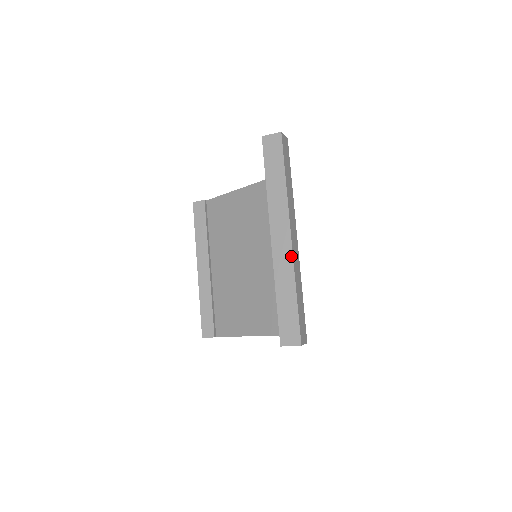
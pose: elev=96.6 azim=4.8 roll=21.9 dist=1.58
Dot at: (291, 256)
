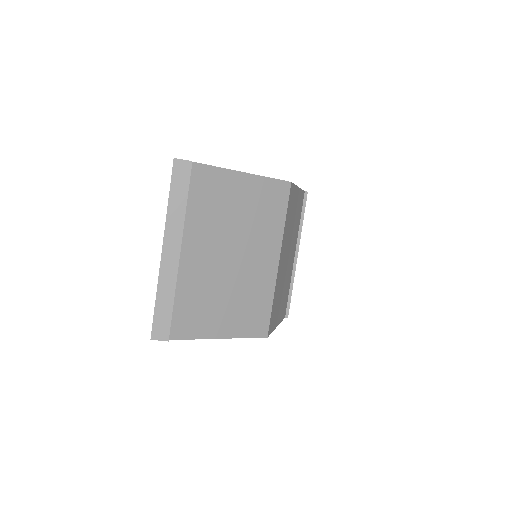
Dot at: (160, 267)
